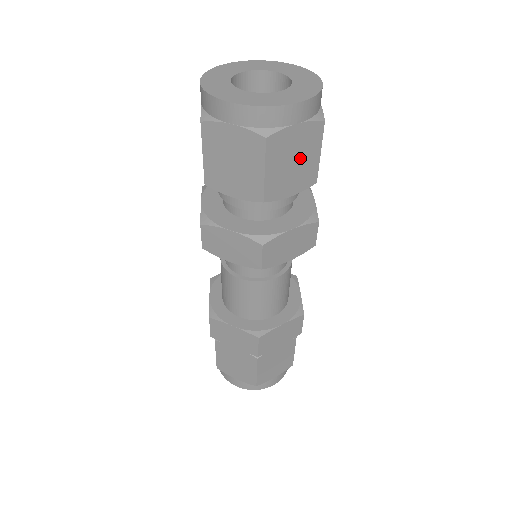
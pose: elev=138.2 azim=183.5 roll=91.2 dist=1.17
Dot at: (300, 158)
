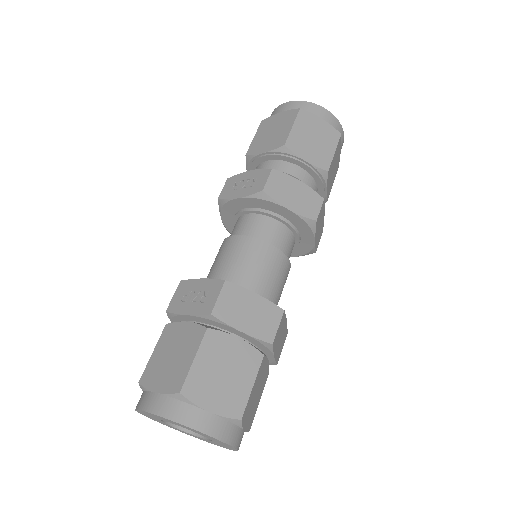
Dot at: (334, 171)
